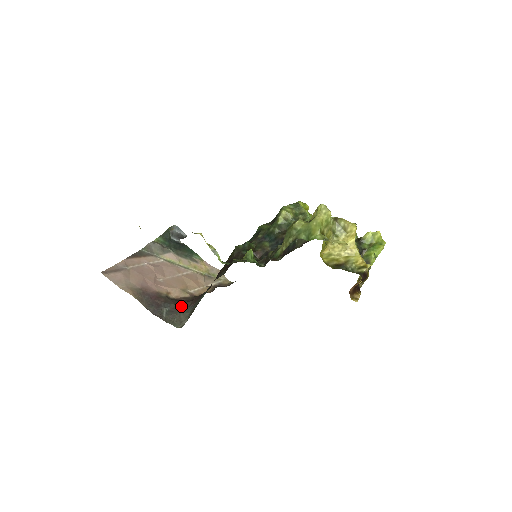
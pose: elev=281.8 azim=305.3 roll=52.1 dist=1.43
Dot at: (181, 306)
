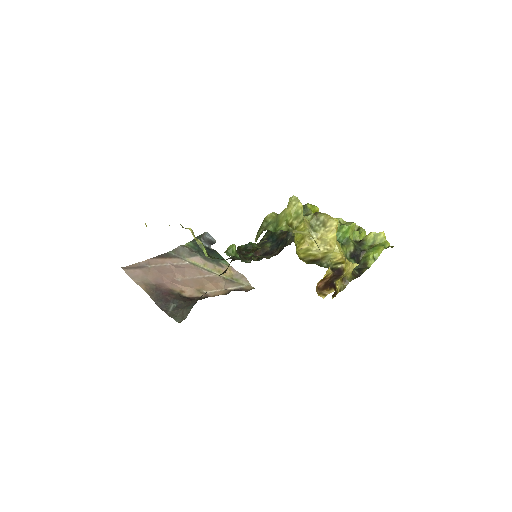
Dot at: (187, 303)
